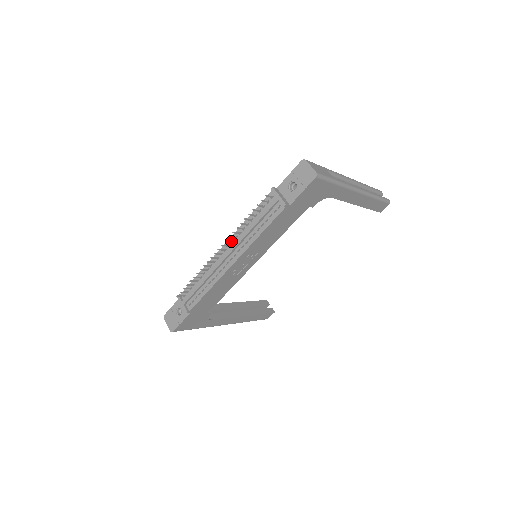
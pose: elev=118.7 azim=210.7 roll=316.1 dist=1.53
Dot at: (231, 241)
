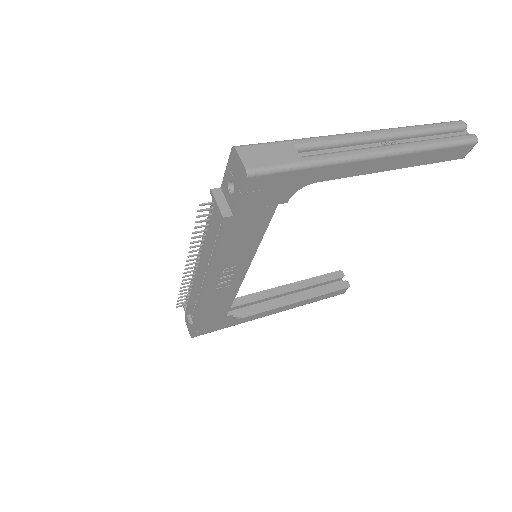
Dot at: (198, 254)
